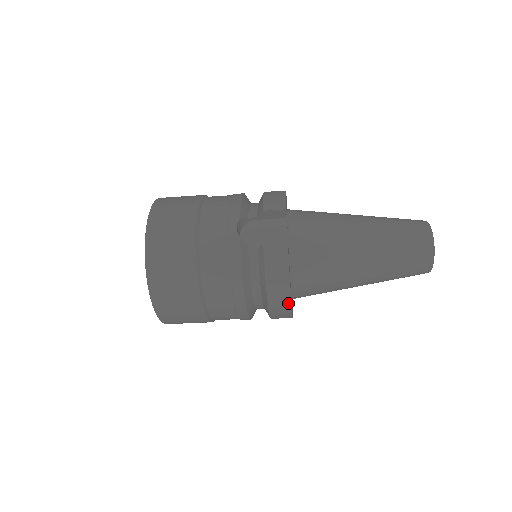
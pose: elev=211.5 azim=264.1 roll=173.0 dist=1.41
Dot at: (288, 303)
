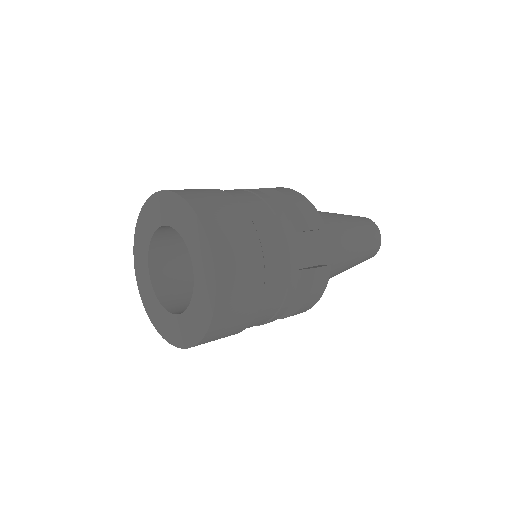
Dot at: (304, 311)
